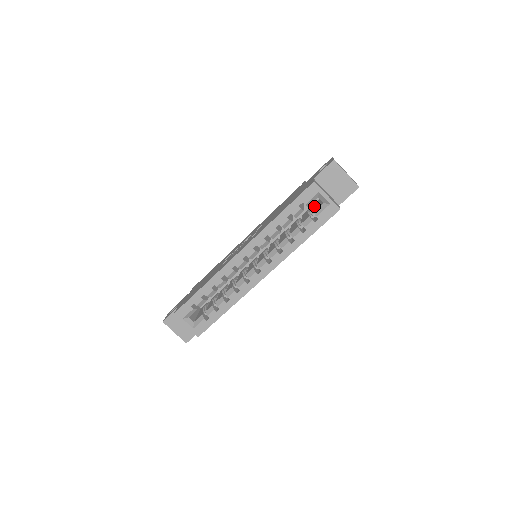
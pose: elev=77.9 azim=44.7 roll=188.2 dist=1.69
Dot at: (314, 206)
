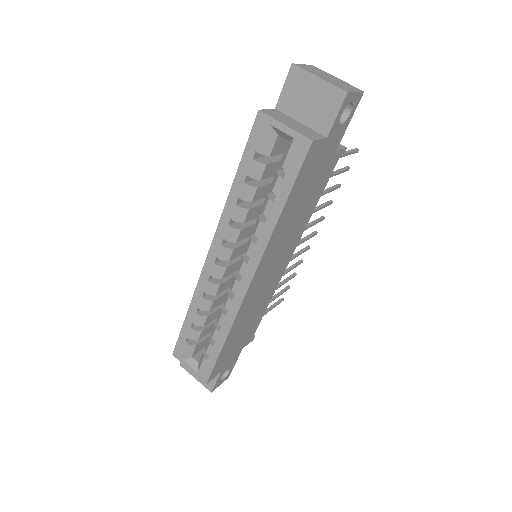
Dot at: occluded
